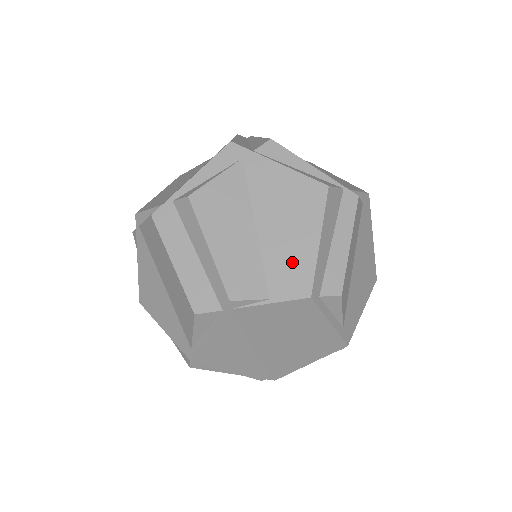
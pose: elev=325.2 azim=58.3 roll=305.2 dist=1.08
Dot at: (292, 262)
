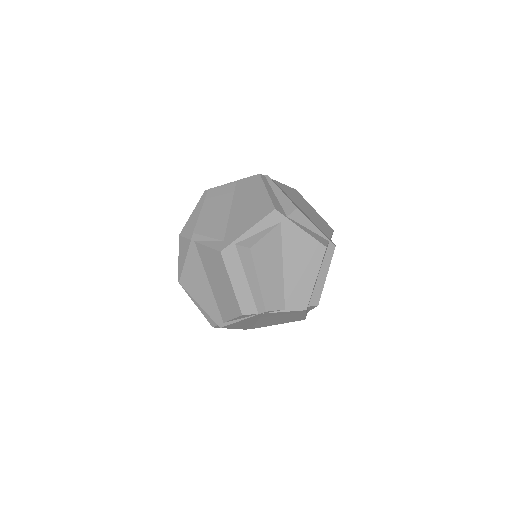
Dot at: (300, 290)
